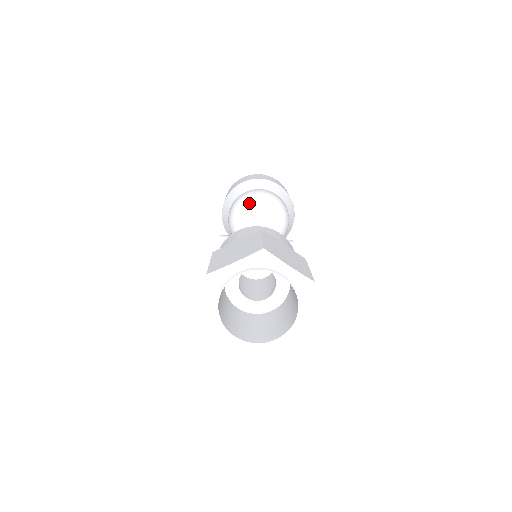
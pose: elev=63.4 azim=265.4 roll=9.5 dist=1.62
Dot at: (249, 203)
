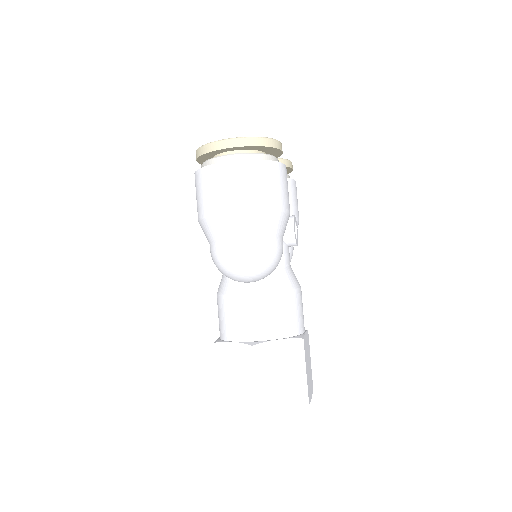
Dot at: (229, 272)
